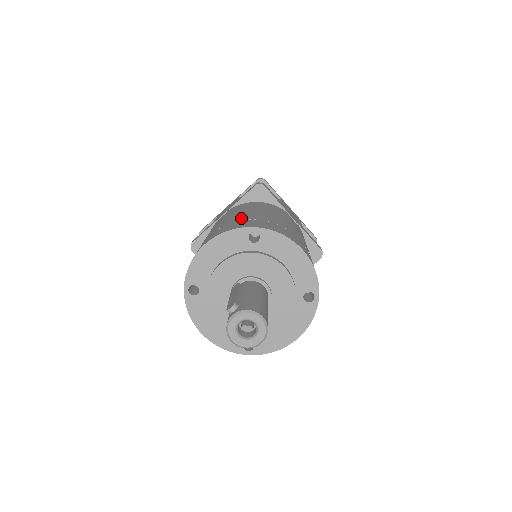
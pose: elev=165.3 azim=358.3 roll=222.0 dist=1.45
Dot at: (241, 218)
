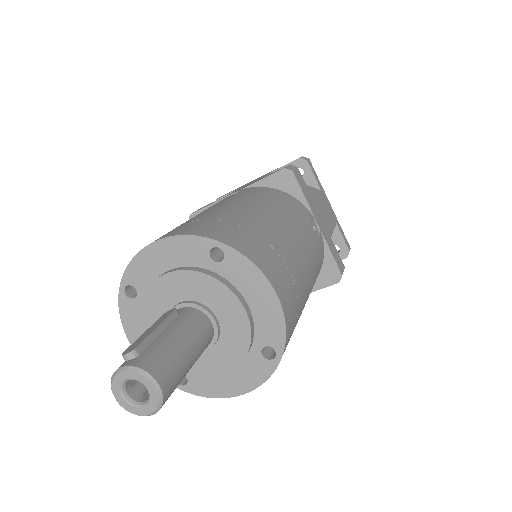
Dot at: (225, 216)
